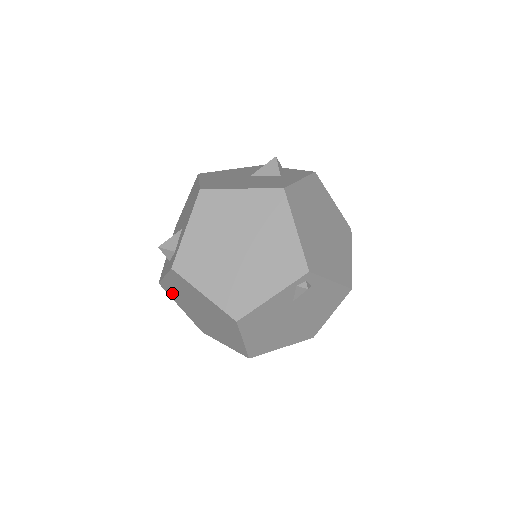
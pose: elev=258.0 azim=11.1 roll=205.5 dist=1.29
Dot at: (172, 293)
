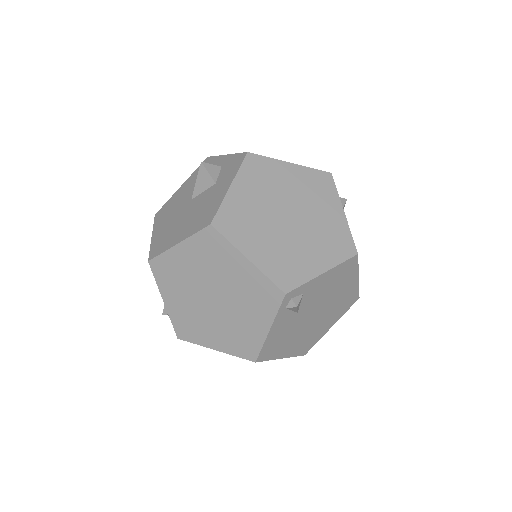
Dot at: occluded
